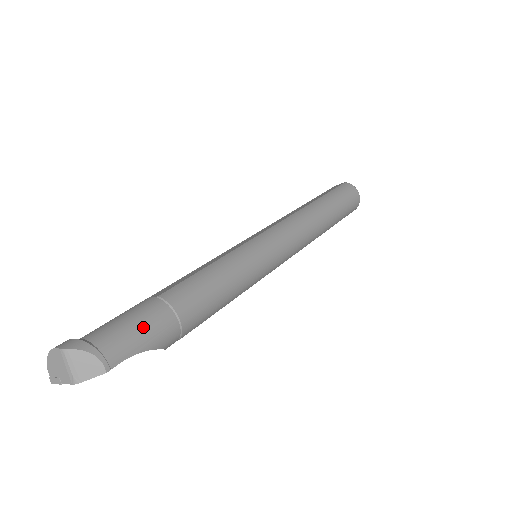
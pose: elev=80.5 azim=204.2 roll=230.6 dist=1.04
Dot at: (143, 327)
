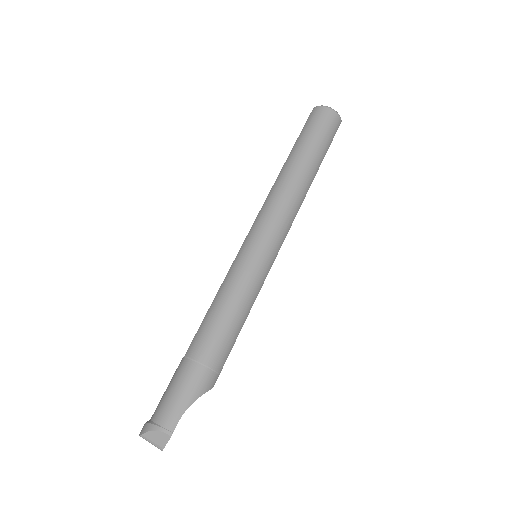
Dot at: (180, 389)
